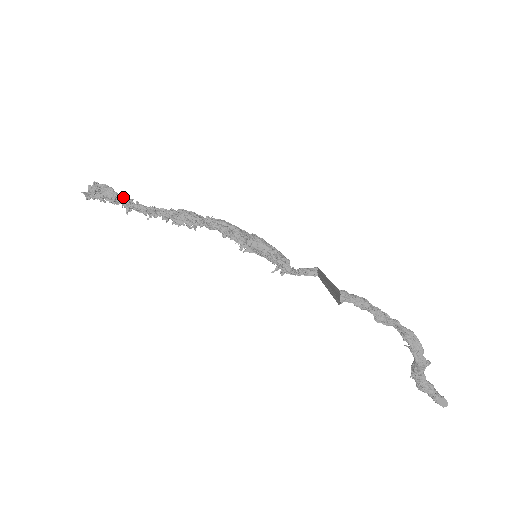
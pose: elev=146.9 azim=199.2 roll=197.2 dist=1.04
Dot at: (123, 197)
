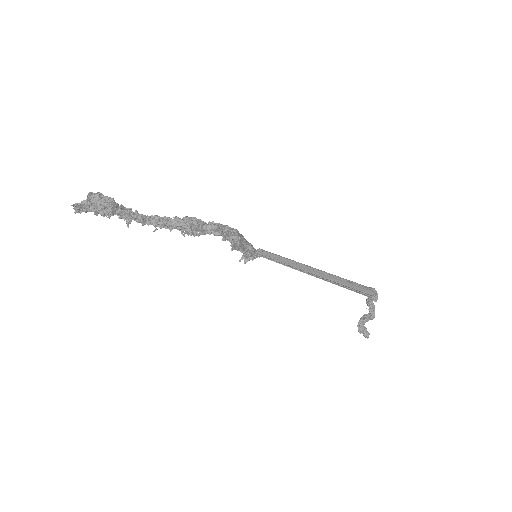
Dot at: (122, 207)
